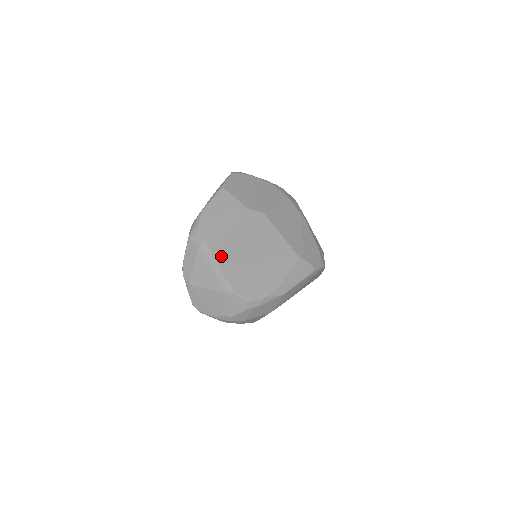
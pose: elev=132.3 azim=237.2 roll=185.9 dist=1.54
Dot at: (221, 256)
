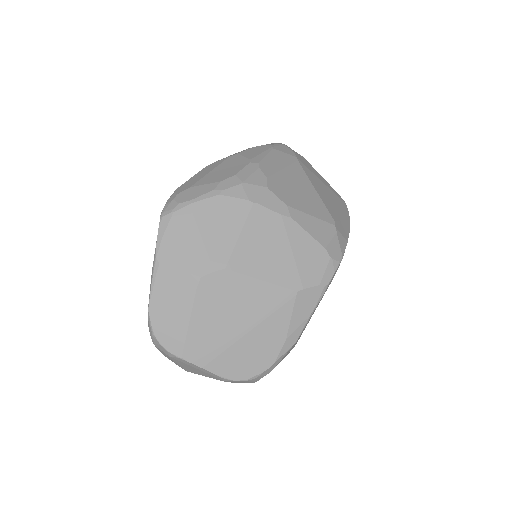
Dot at: (197, 356)
